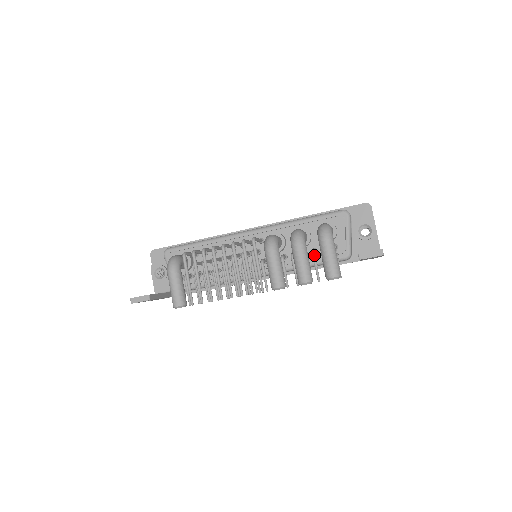
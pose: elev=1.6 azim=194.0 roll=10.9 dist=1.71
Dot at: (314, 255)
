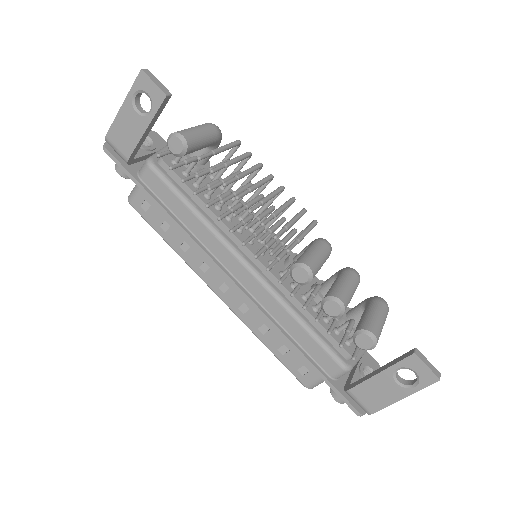
Dot at: occluded
